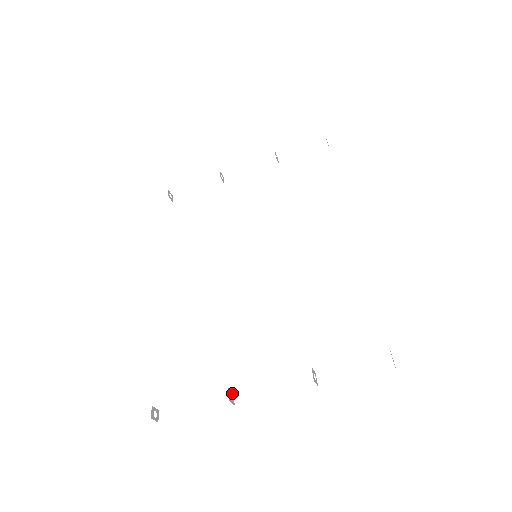
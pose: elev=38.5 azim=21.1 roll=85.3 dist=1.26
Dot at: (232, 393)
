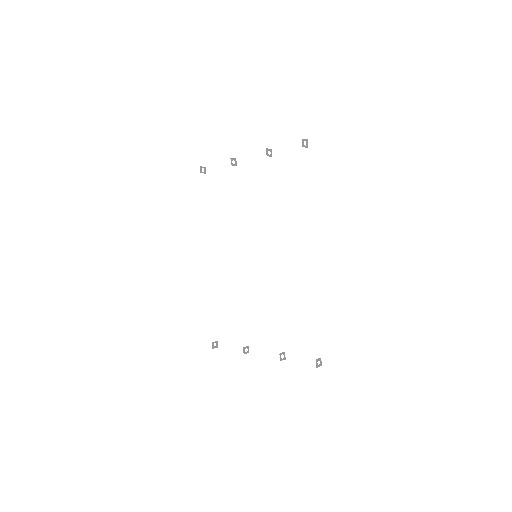
Dot at: (247, 347)
